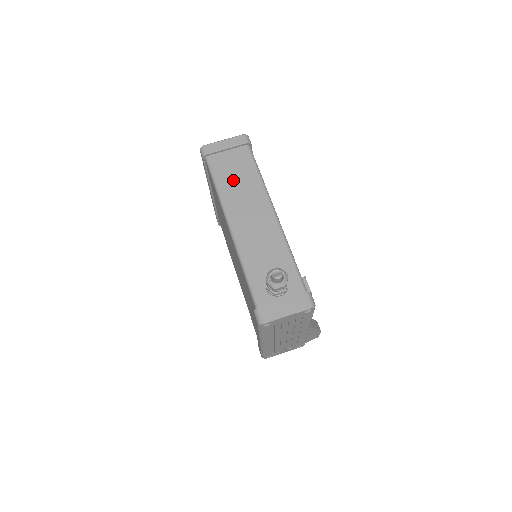
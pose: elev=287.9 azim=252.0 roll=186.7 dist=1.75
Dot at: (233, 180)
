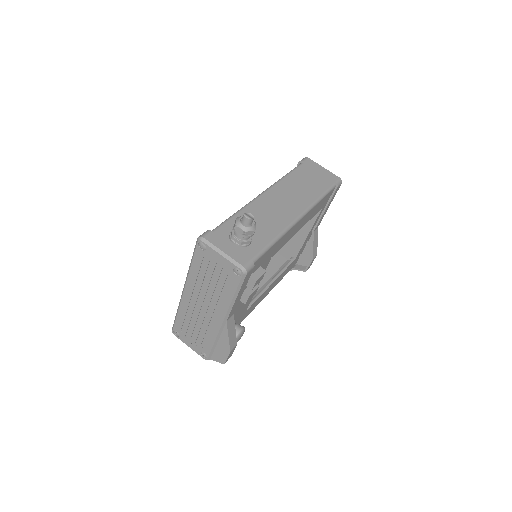
Dot at: (300, 183)
